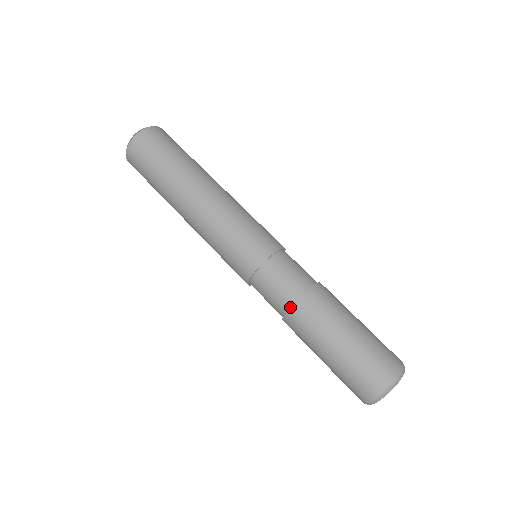
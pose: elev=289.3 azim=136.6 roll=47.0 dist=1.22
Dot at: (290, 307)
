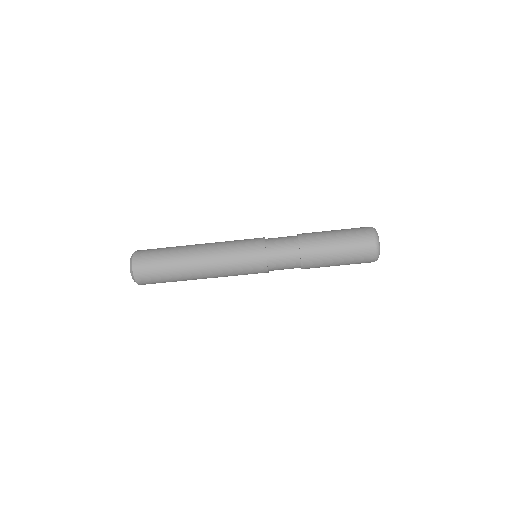
Dot at: (300, 264)
